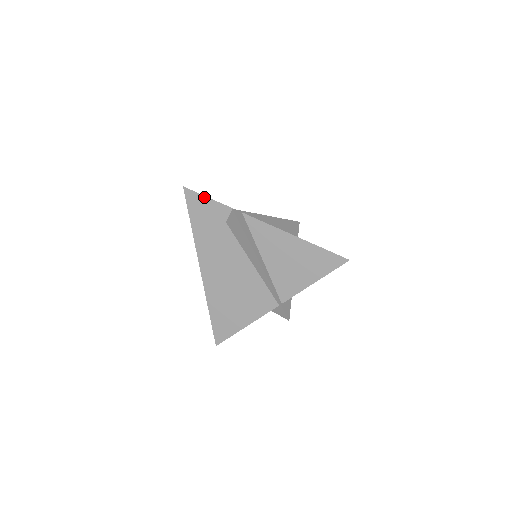
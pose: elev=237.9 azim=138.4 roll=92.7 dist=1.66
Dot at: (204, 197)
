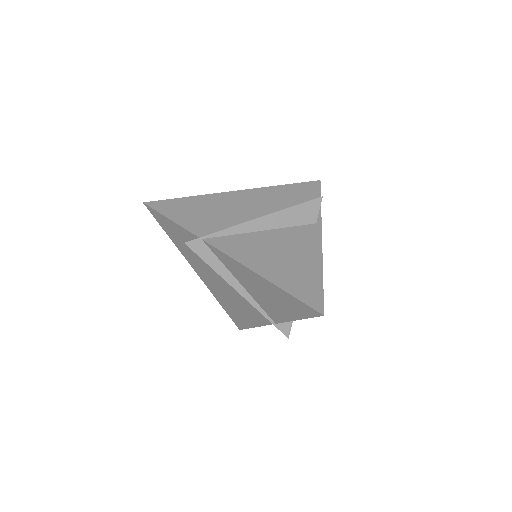
Dot at: (164, 216)
